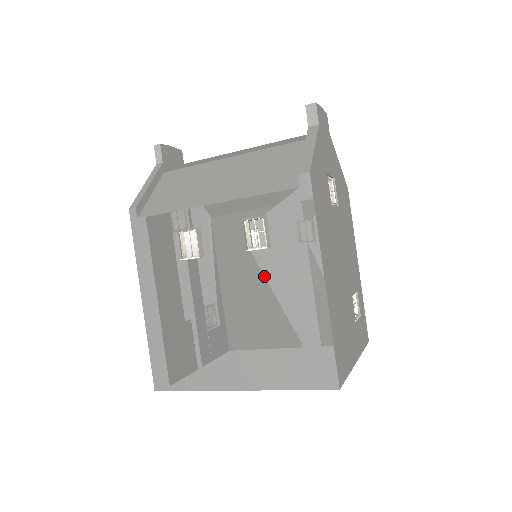
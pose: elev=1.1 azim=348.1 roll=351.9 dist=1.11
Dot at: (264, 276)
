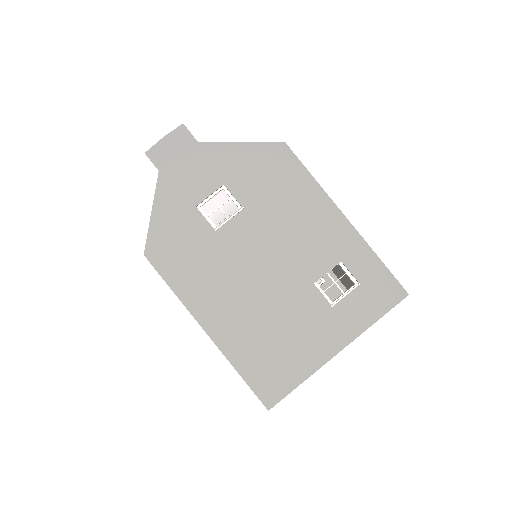
Dot at: occluded
